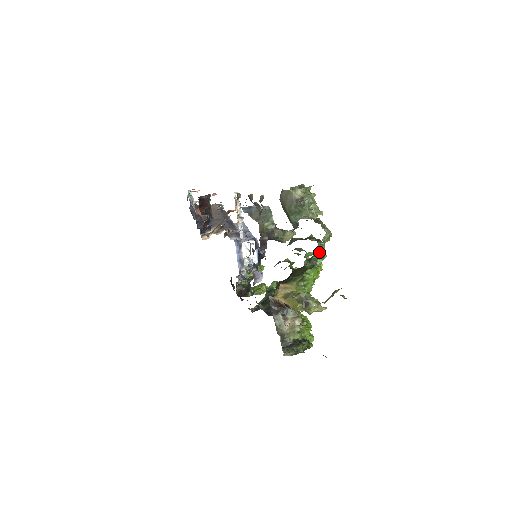
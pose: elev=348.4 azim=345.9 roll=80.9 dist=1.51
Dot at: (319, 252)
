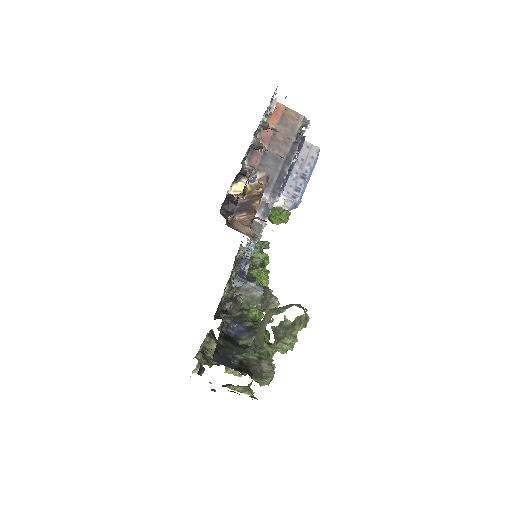
Dot at: occluded
